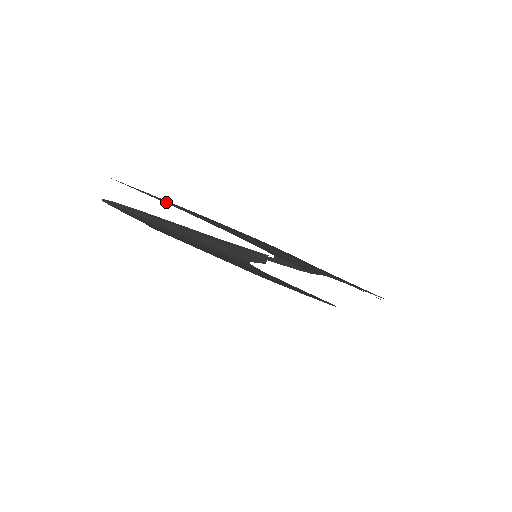
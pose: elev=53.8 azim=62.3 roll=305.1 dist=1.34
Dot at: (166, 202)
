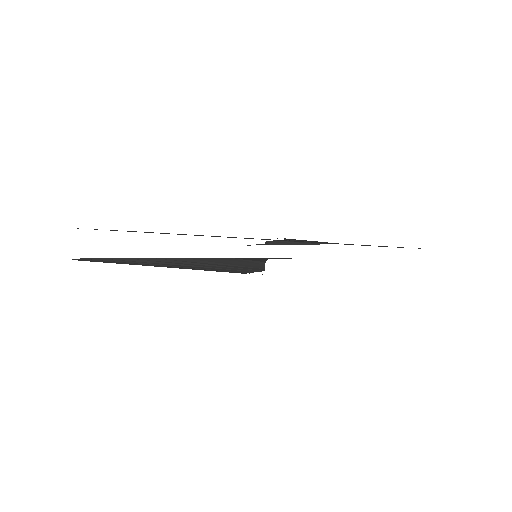
Dot at: (136, 231)
